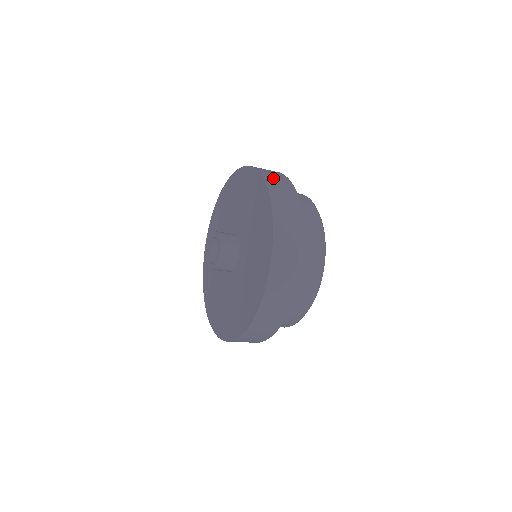
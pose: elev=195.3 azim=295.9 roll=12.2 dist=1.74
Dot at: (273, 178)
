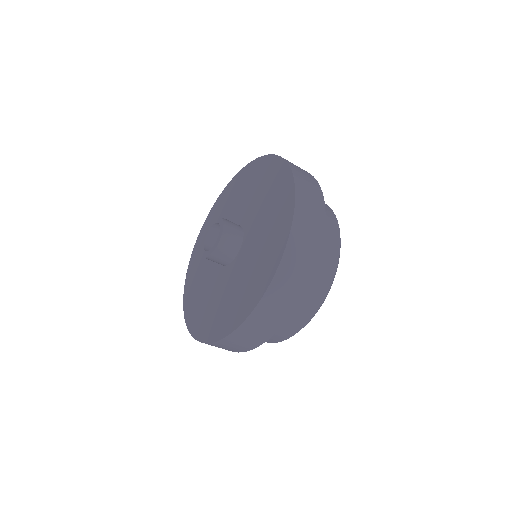
Dot at: occluded
